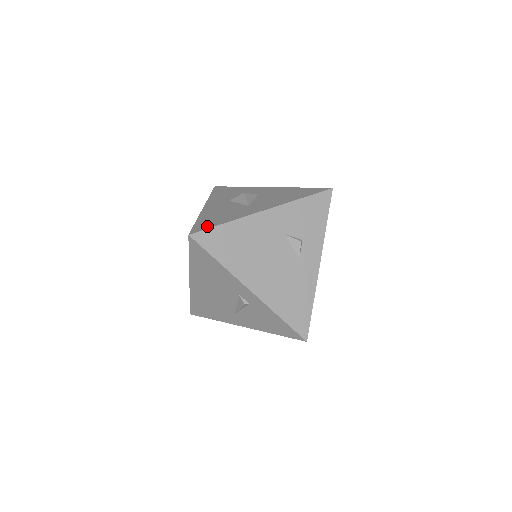
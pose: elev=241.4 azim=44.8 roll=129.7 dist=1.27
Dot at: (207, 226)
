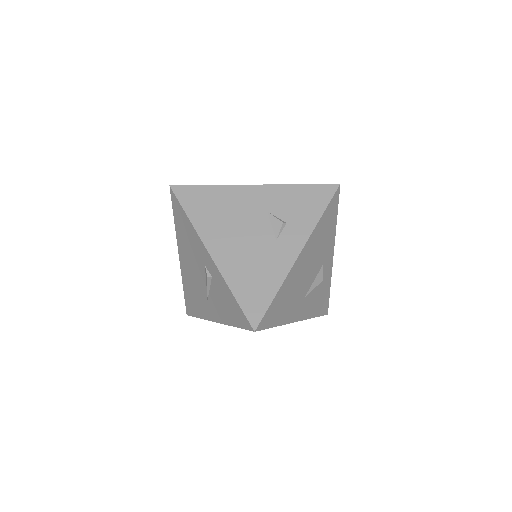
Dot at: (193, 186)
